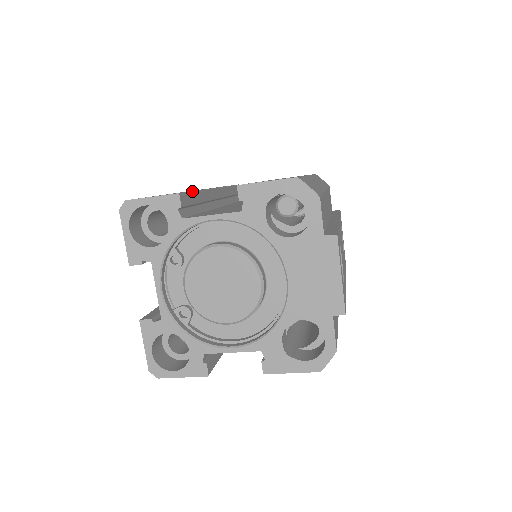
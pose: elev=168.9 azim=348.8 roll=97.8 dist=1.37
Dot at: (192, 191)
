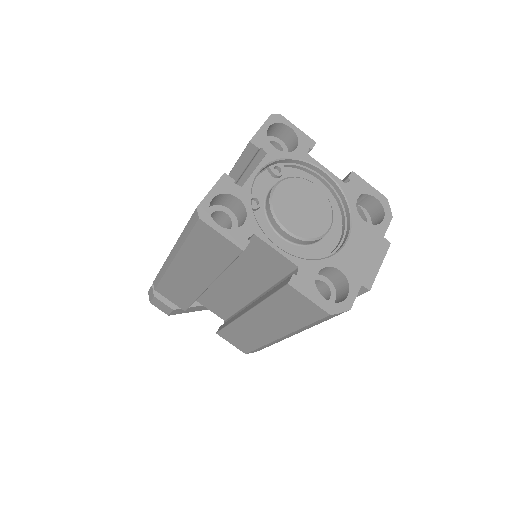
Dot at: occluded
